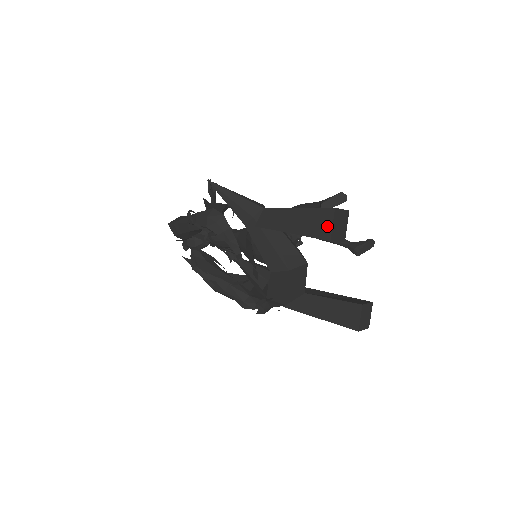
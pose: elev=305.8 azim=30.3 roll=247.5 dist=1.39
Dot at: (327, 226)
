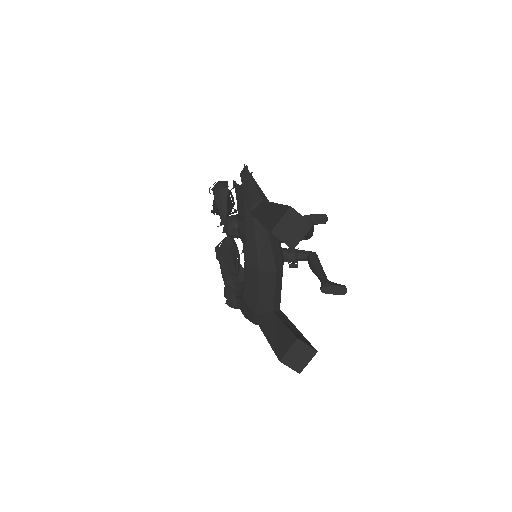
Dot at: (277, 220)
